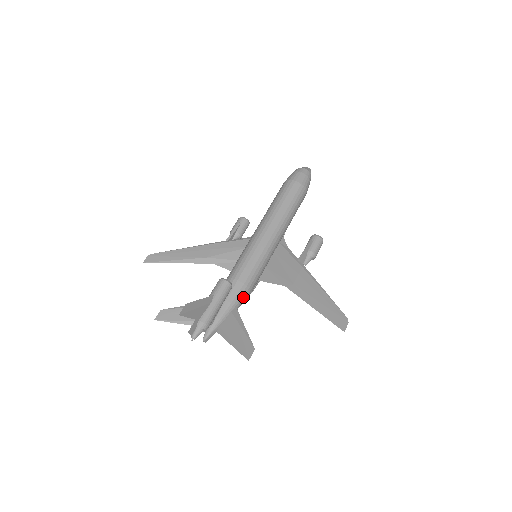
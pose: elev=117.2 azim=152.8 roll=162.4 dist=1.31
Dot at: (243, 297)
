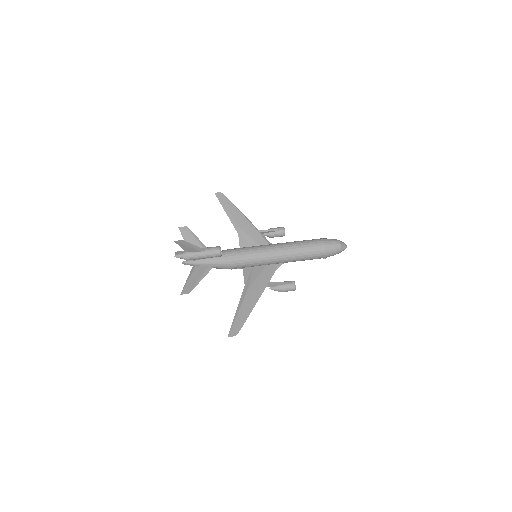
Dot at: (223, 266)
